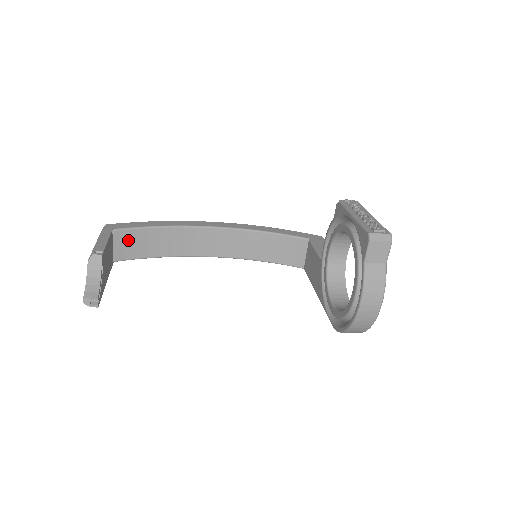
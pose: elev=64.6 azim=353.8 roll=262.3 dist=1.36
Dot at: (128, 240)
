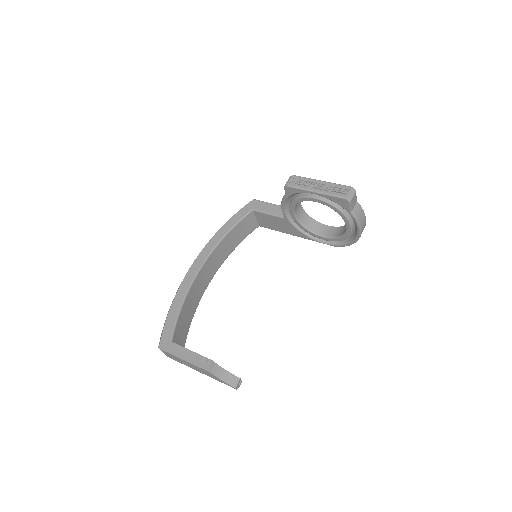
Dot at: (179, 334)
